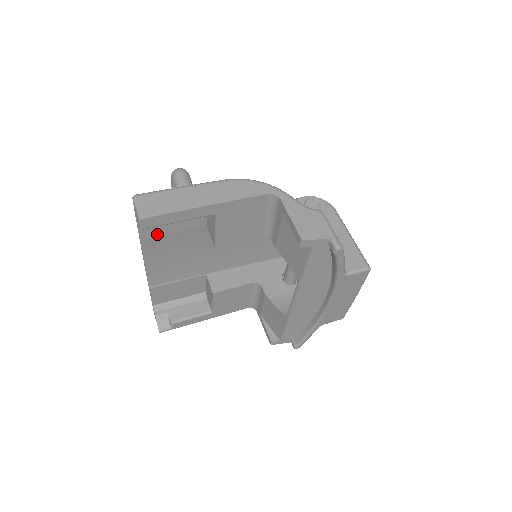
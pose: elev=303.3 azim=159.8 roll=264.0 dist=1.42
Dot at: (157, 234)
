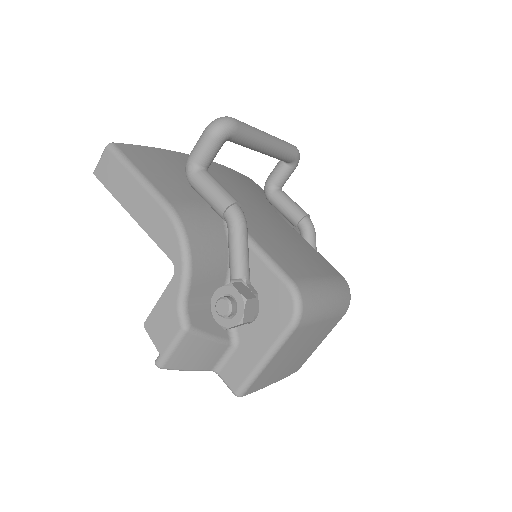
Dot at: occluded
